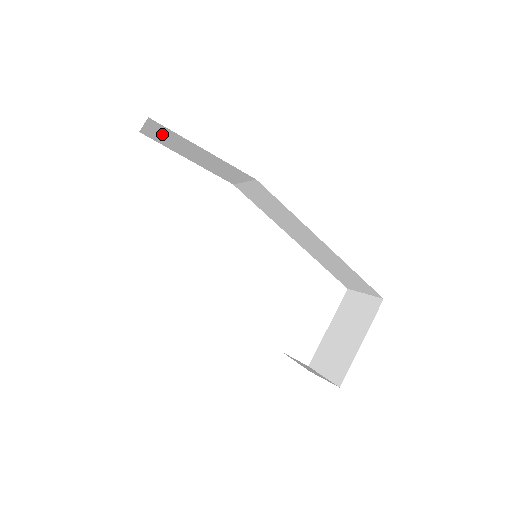
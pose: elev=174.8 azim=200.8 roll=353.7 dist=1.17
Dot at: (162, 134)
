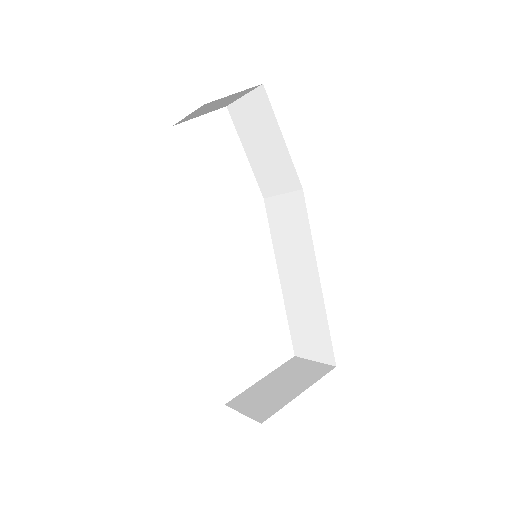
Dot at: (253, 111)
